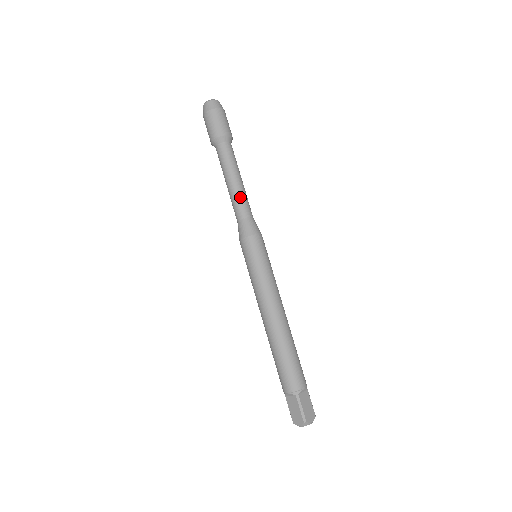
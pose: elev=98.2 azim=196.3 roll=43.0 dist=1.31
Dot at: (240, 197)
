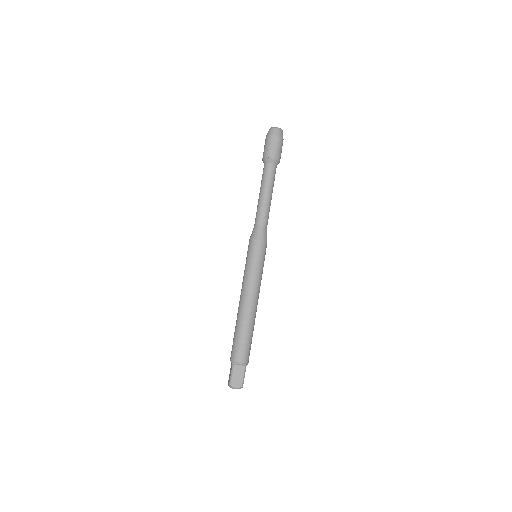
Dot at: (269, 210)
